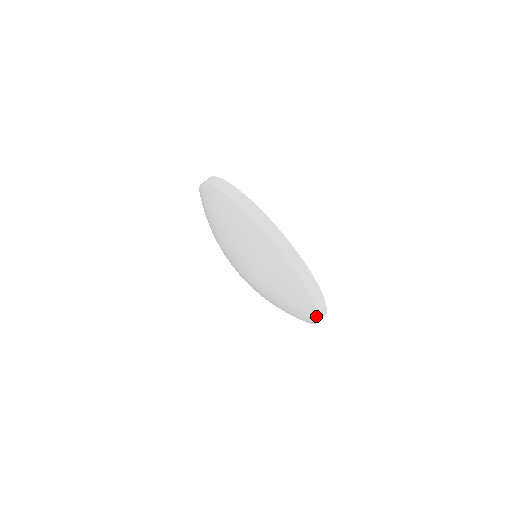
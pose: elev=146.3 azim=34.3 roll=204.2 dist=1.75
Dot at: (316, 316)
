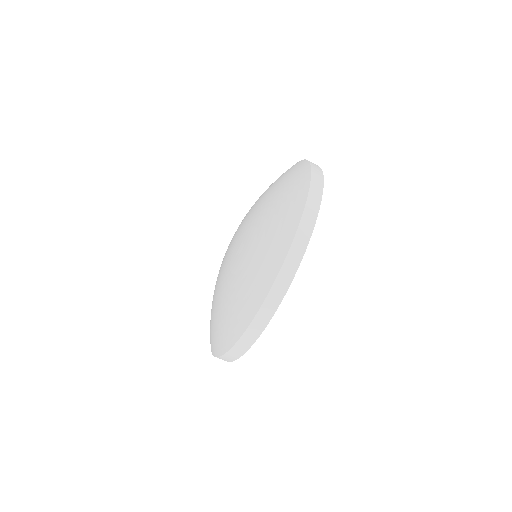
Dot at: (228, 347)
